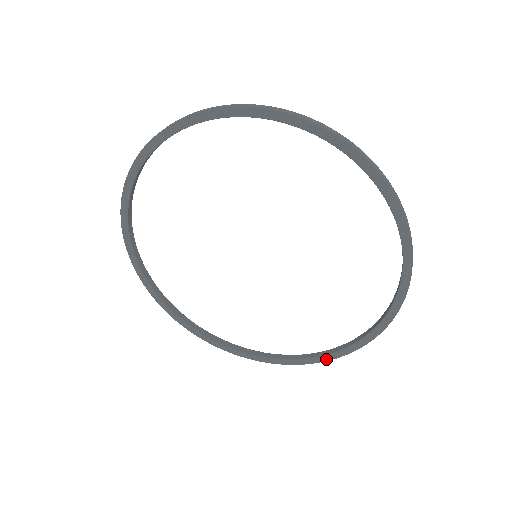
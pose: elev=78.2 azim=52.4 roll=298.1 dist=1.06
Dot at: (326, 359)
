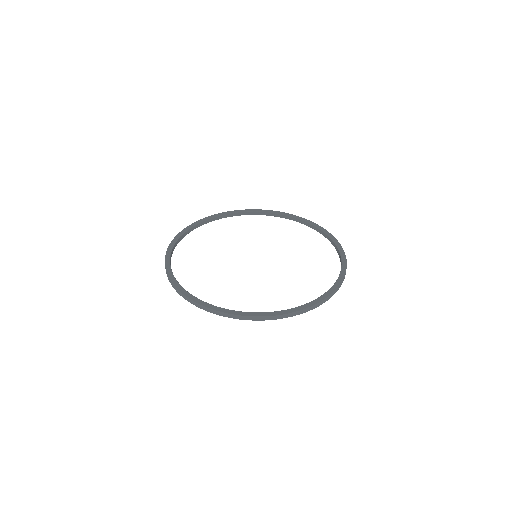
Dot at: (342, 278)
